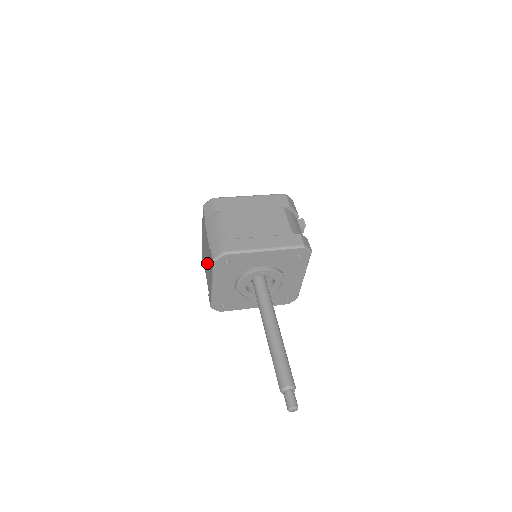
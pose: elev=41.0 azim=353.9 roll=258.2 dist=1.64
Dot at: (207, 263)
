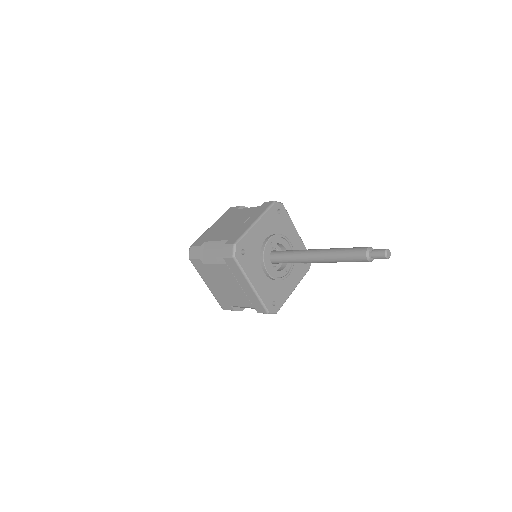
Dot at: (232, 287)
